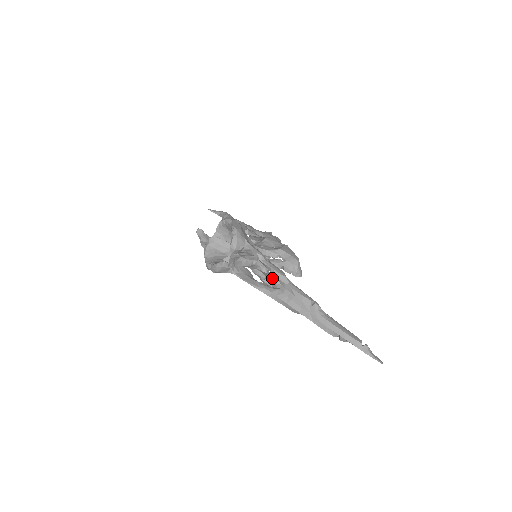
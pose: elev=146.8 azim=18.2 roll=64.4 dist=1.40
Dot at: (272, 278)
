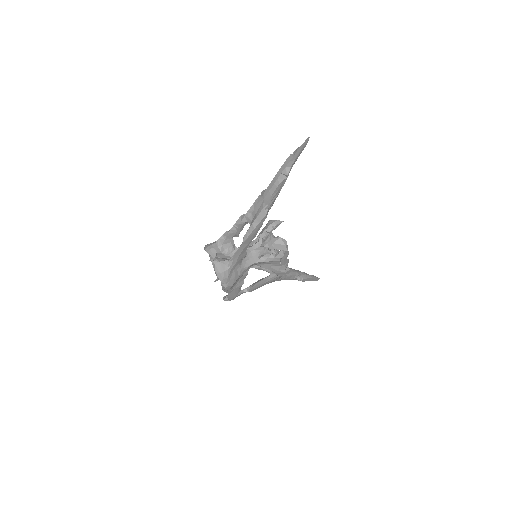
Dot at: (269, 245)
